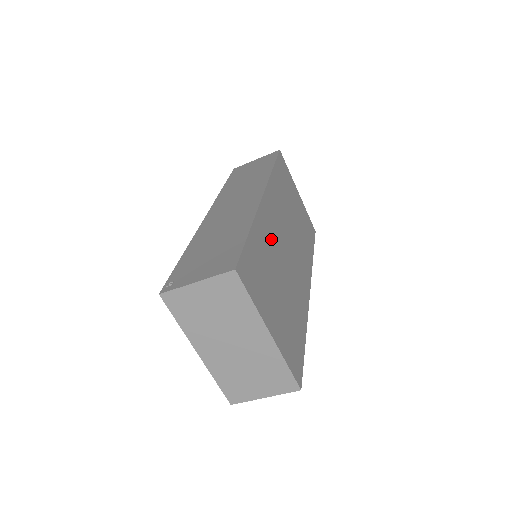
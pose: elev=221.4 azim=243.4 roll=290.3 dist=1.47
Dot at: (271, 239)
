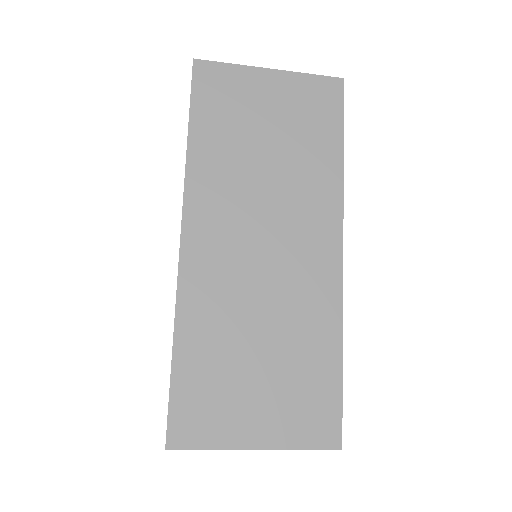
Dot at: (220, 299)
